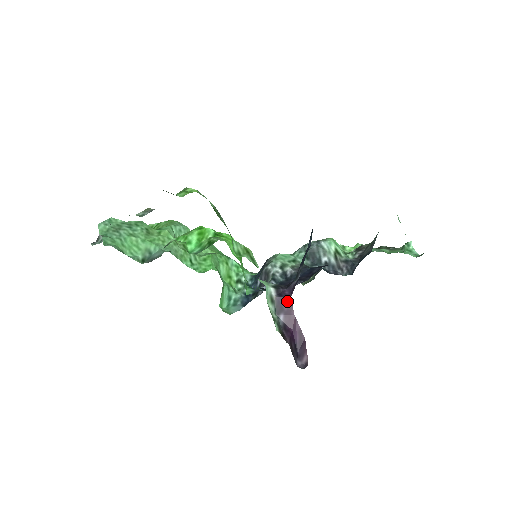
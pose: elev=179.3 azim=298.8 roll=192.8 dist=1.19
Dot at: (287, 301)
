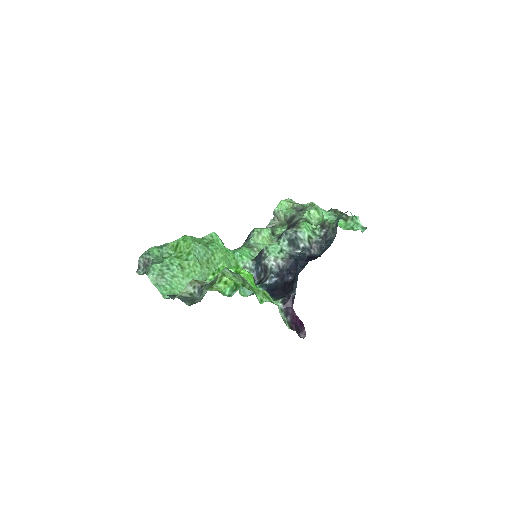
Dot at: (291, 309)
